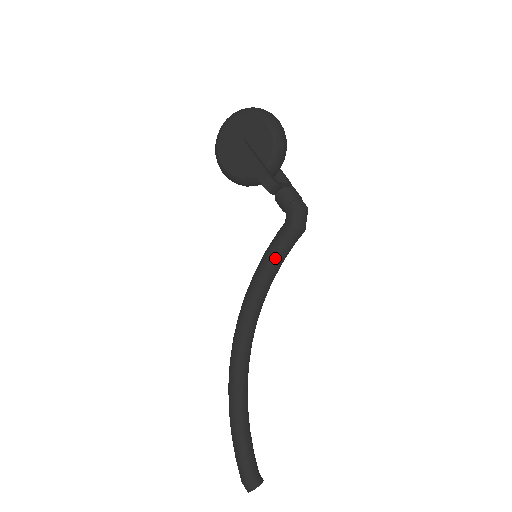
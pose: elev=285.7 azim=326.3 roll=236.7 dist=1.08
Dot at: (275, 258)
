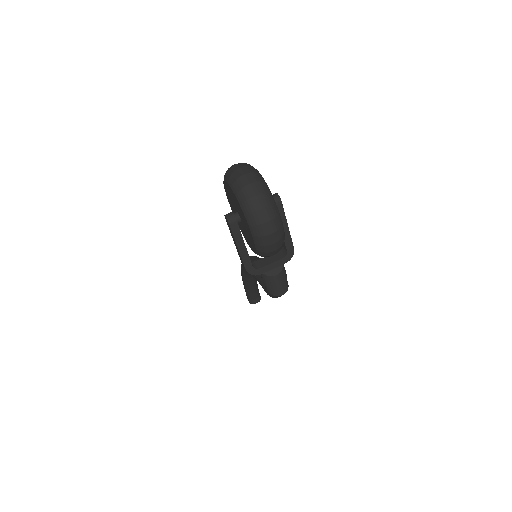
Dot at: occluded
